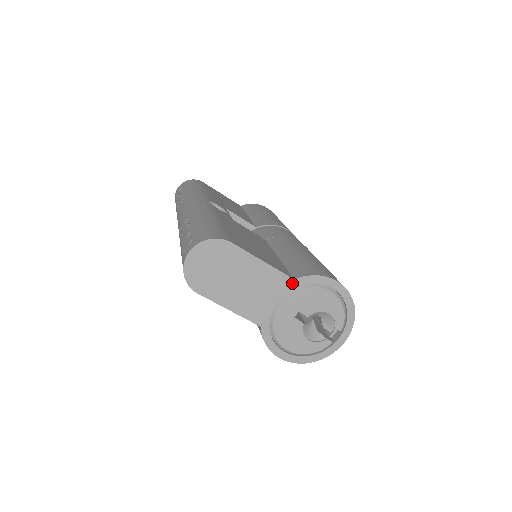
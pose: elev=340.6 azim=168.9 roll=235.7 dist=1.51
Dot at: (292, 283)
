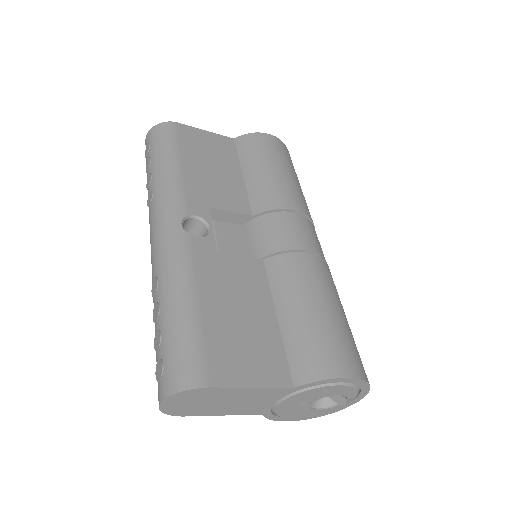
Dot at: (292, 390)
